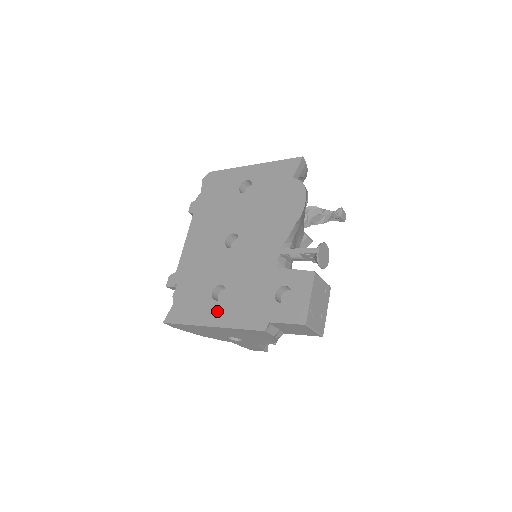
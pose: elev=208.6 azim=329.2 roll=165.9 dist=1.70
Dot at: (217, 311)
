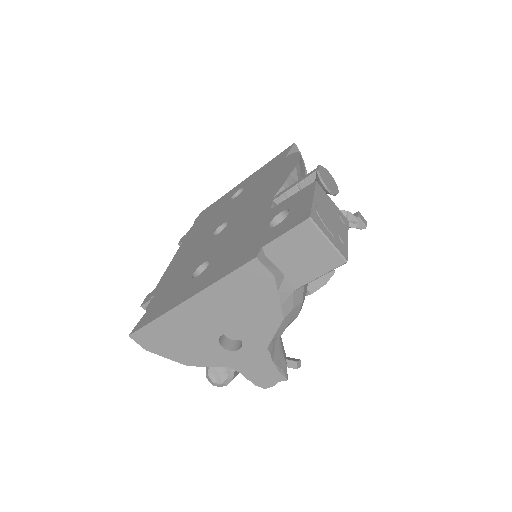
Dot at: (197, 283)
